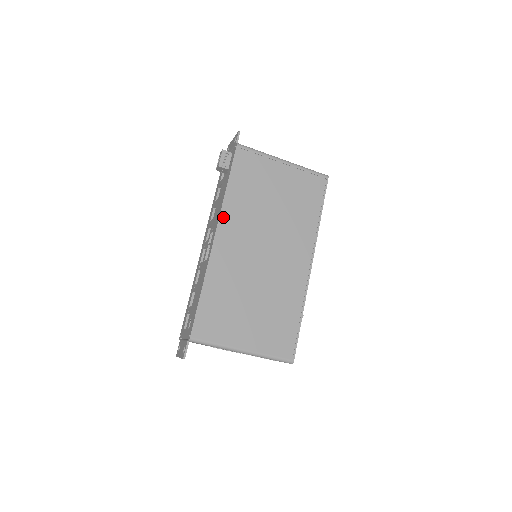
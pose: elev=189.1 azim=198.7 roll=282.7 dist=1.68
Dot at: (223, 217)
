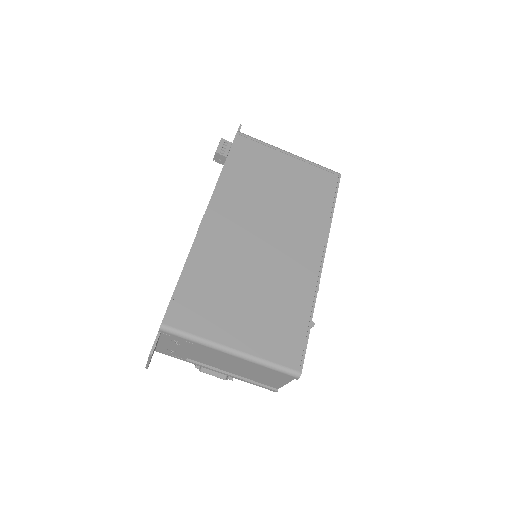
Dot at: (216, 196)
